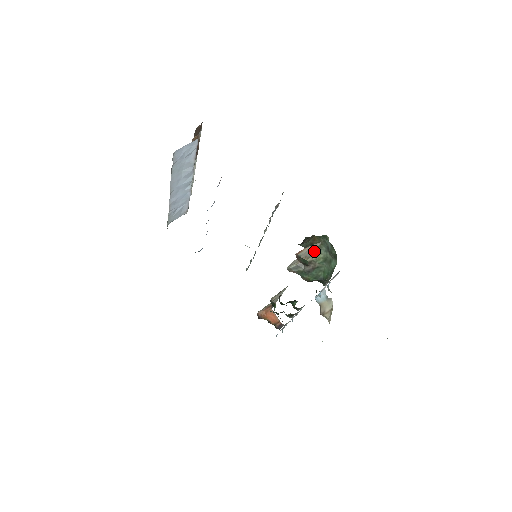
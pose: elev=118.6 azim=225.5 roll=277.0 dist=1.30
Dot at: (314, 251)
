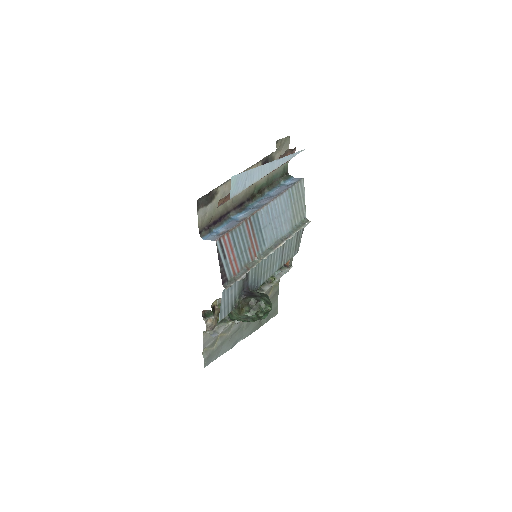
Dot at: (235, 311)
